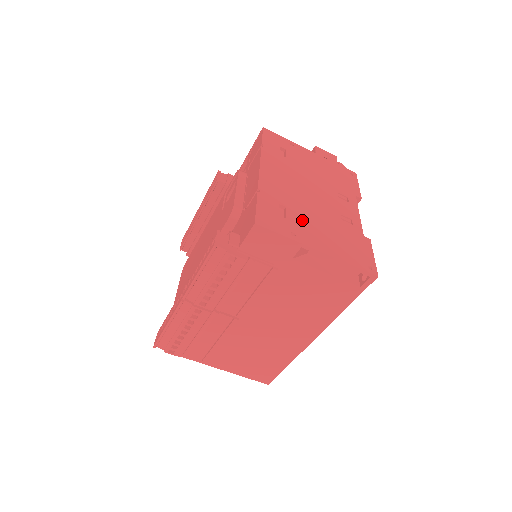
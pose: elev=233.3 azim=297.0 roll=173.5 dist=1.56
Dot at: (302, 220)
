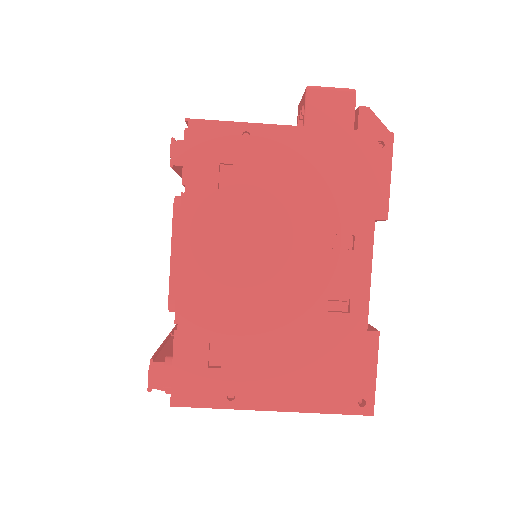
Dot at: (249, 356)
